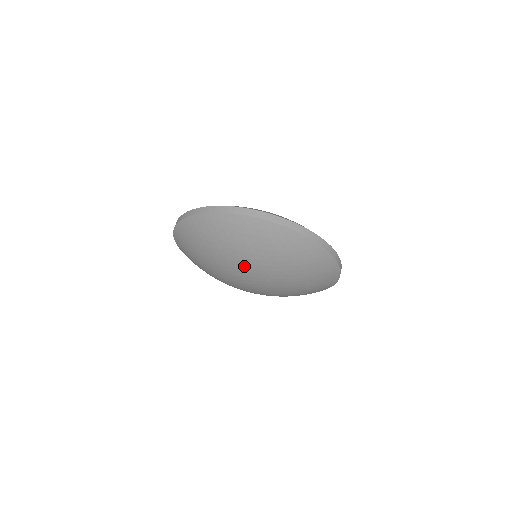
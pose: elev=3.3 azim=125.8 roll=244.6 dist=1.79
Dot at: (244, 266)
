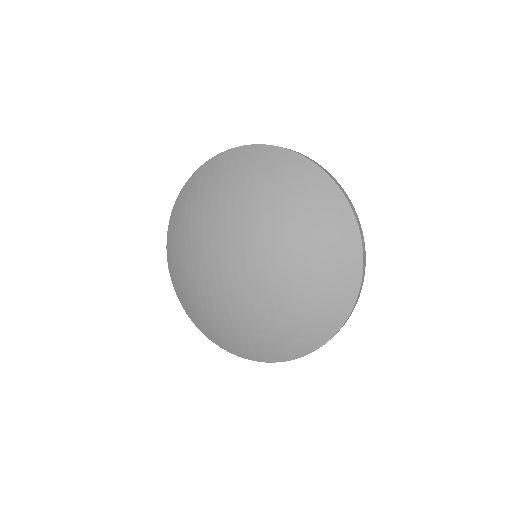
Dot at: (252, 219)
